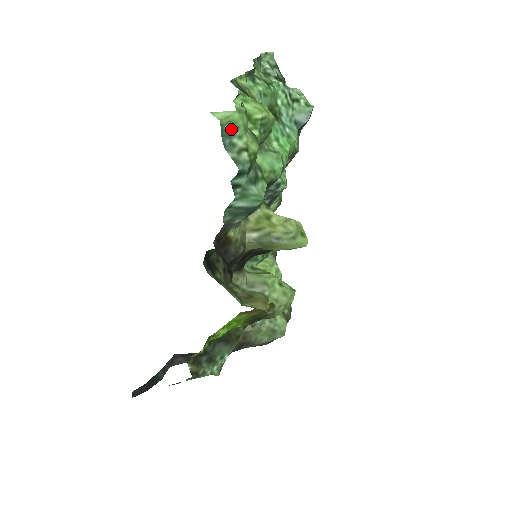
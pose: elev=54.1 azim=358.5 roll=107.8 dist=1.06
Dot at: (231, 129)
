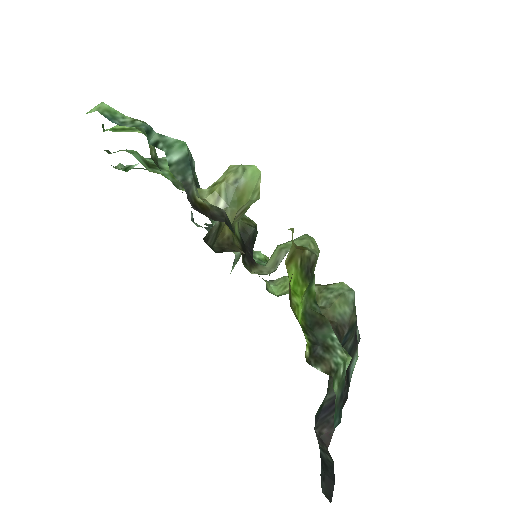
Dot at: (111, 115)
